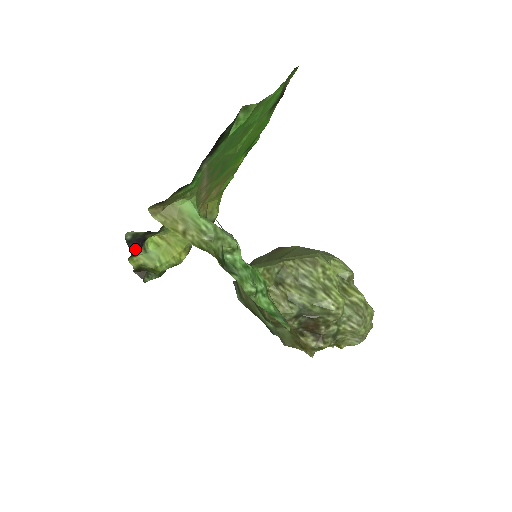
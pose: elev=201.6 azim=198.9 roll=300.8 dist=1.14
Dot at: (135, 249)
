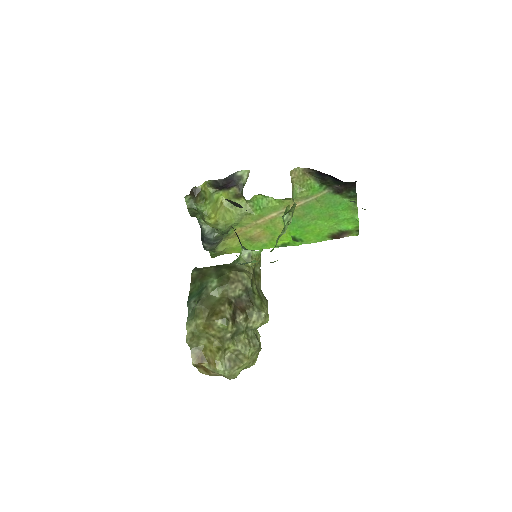
Dot at: (226, 181)
